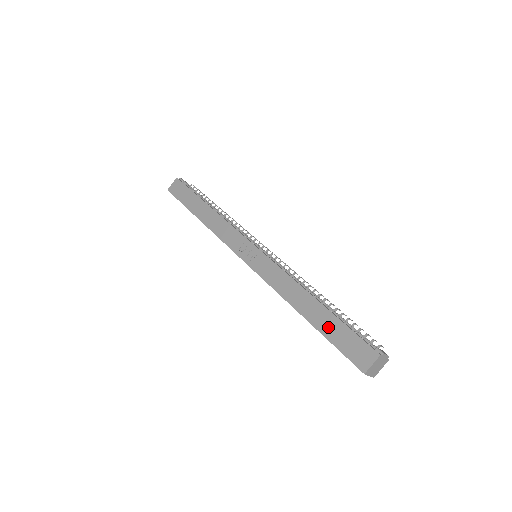
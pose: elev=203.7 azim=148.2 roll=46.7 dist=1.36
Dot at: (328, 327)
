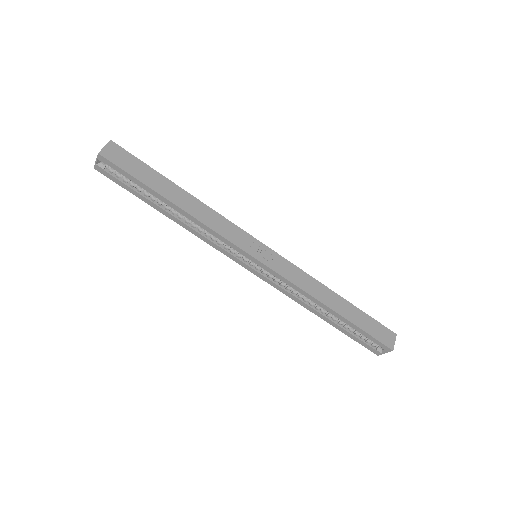
Dot at: (358, 319)
